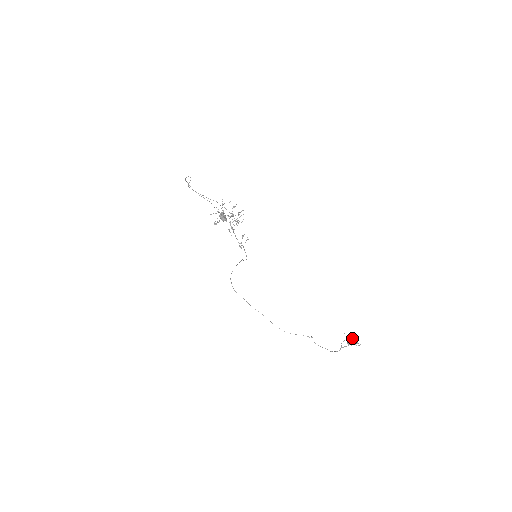
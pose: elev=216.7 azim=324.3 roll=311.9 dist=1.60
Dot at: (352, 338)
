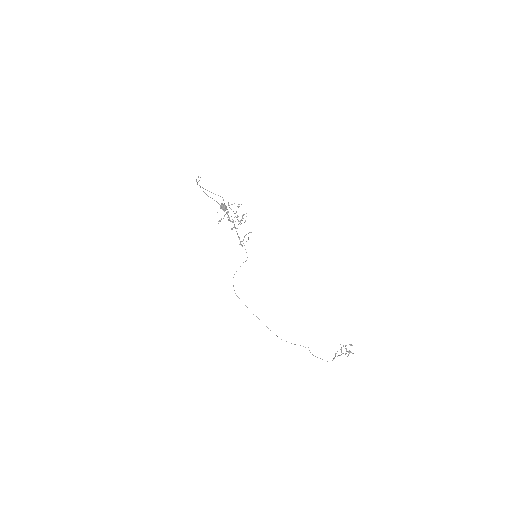
Dot at: occluded
